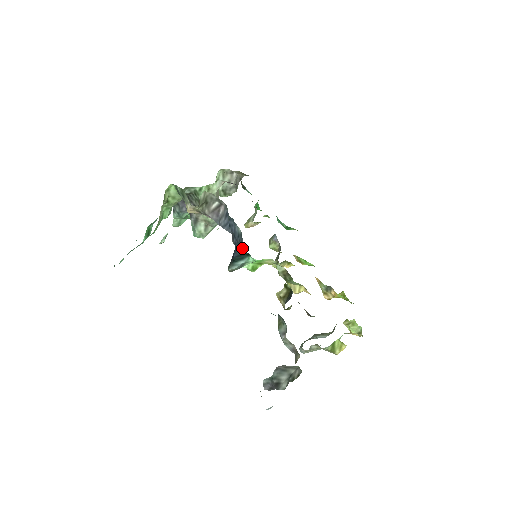
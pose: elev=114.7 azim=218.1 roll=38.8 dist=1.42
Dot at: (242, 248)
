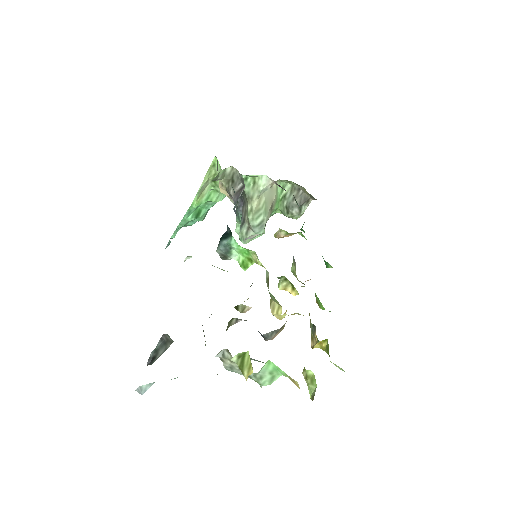
Dot at: occluded
